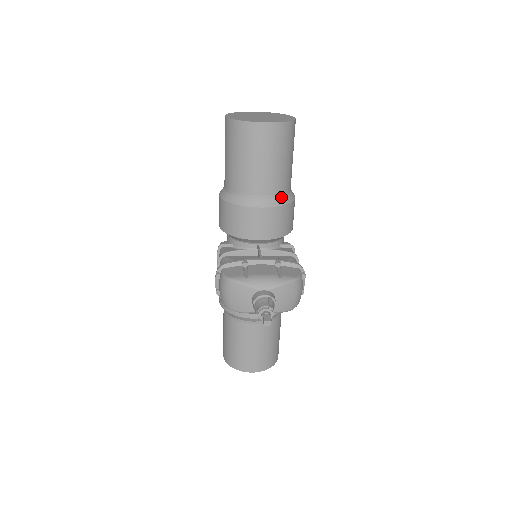
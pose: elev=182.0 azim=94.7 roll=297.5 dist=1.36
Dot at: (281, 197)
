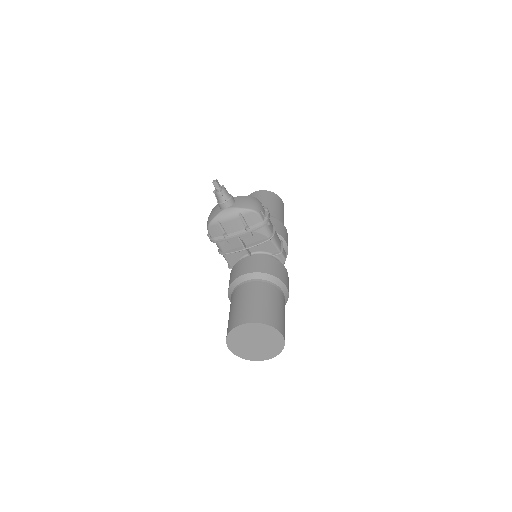
Dot at: occluded
